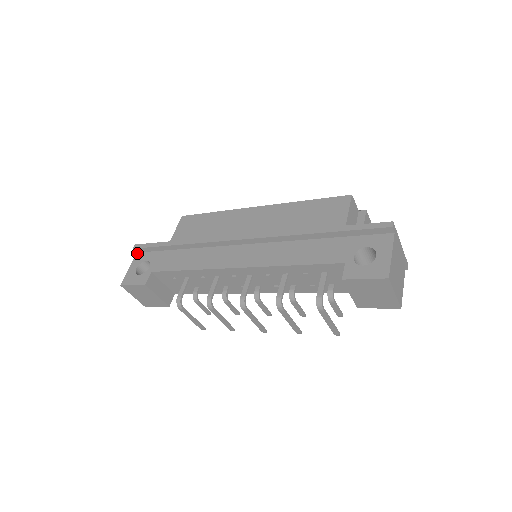
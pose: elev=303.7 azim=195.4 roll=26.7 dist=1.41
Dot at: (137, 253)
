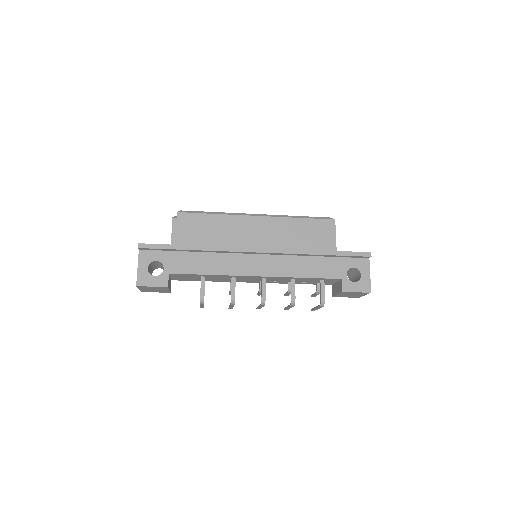
Dot at: (140, 250)
